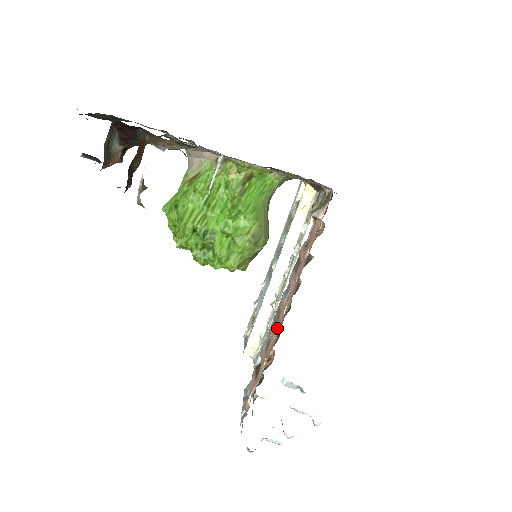
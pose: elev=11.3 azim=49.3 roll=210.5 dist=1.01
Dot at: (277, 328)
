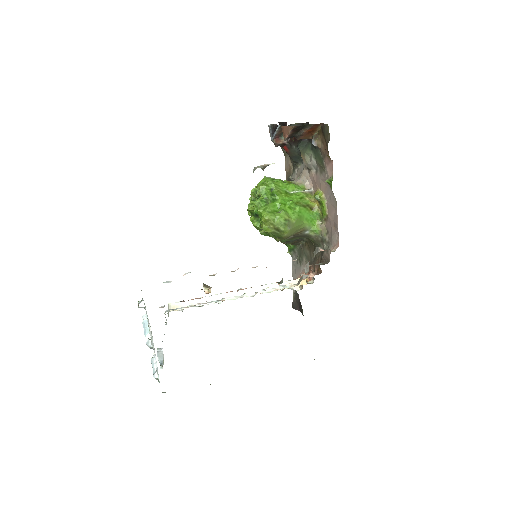
Dot at: occluded
